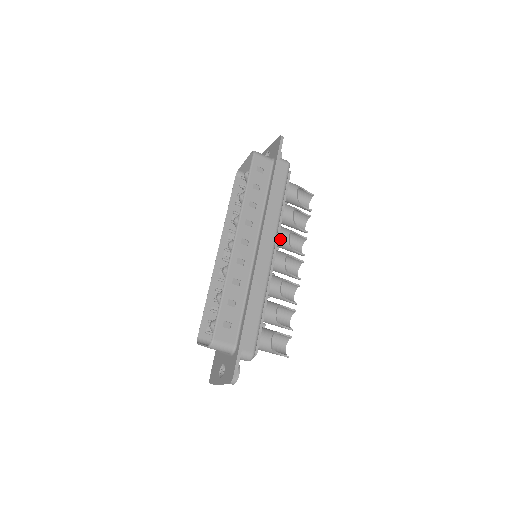
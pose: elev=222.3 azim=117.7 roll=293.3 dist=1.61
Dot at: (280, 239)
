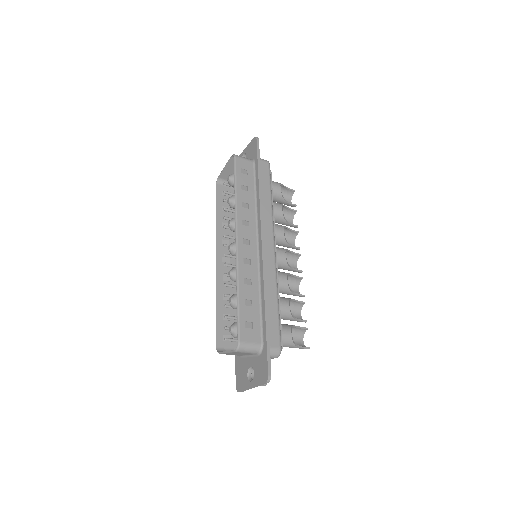
Dot at: (276, 235)
